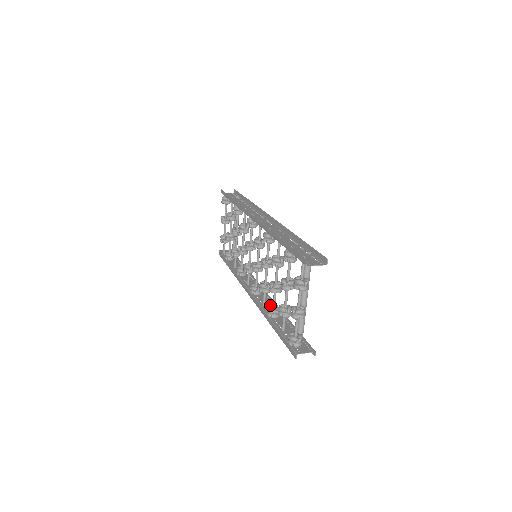
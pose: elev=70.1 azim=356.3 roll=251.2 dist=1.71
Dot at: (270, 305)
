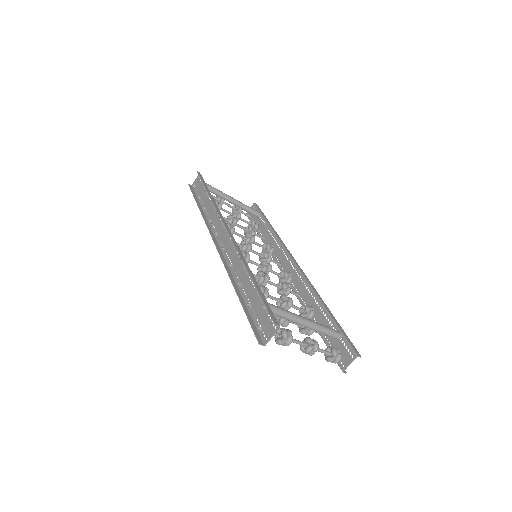
Dot at: occluded
